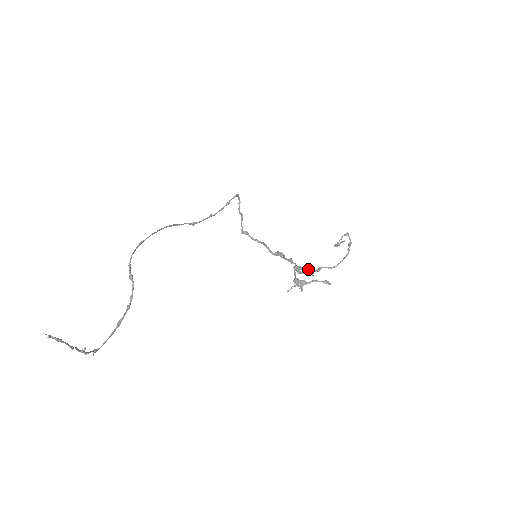
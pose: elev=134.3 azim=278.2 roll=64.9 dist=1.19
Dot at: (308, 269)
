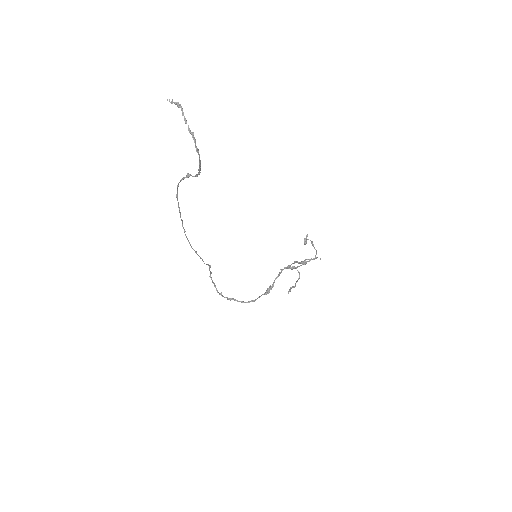
Dot at: (298, 266)
